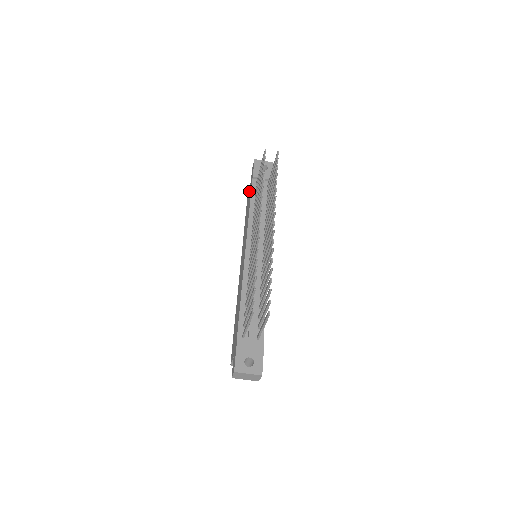
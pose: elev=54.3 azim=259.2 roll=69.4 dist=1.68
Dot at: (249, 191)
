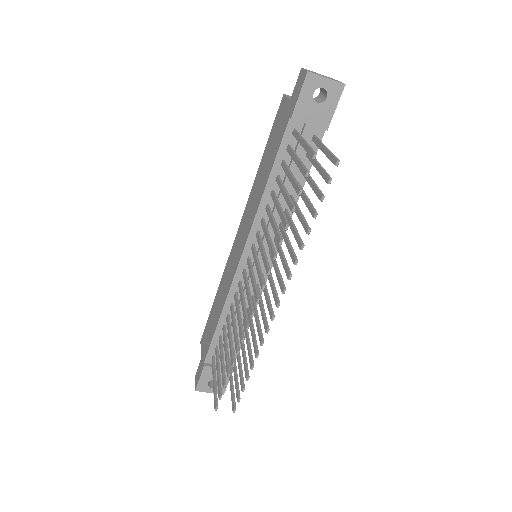
Dot at: (282, 117)
